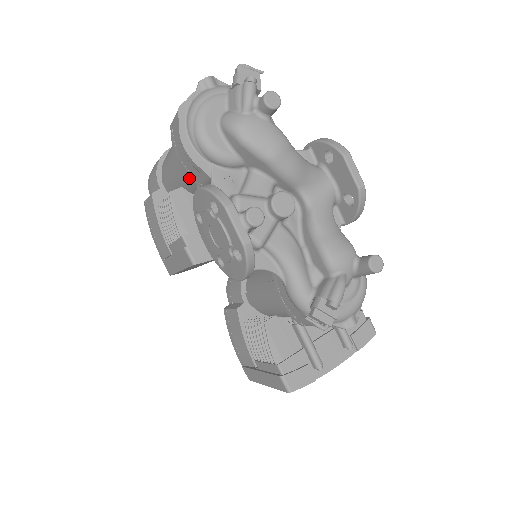
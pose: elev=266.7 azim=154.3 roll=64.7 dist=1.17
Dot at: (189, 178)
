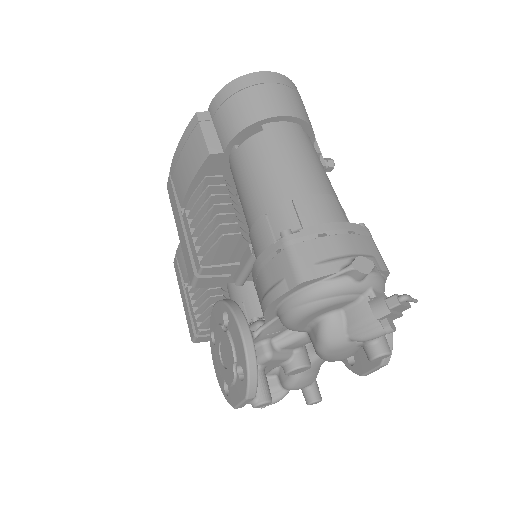
Dot at: (254, 251)
